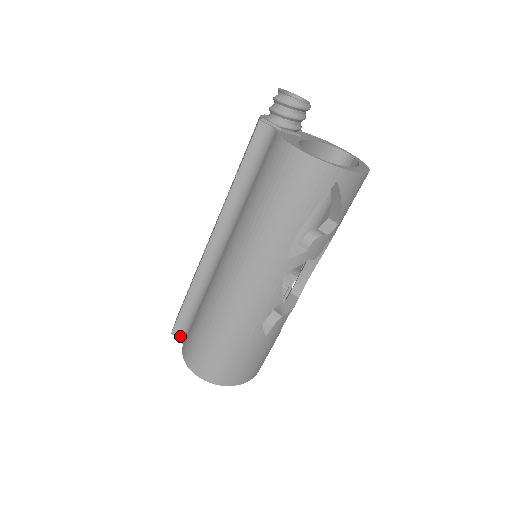
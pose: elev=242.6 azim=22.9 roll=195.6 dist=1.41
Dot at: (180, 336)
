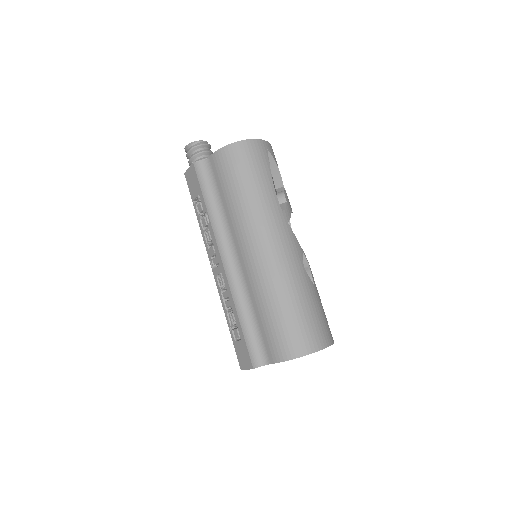
Dot at: (261, 363)
